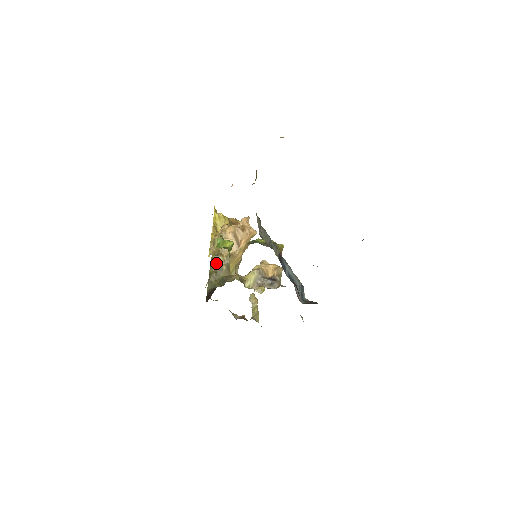
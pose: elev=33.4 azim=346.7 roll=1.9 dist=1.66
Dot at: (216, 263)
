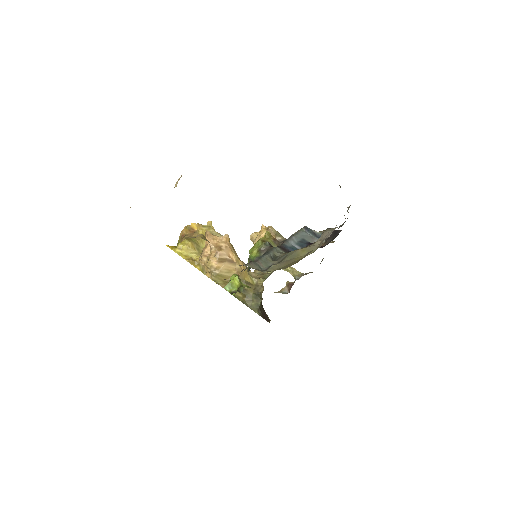
Dot at: (237, 292)
